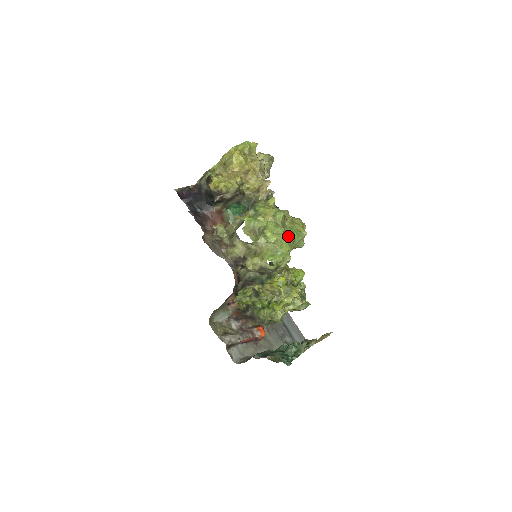
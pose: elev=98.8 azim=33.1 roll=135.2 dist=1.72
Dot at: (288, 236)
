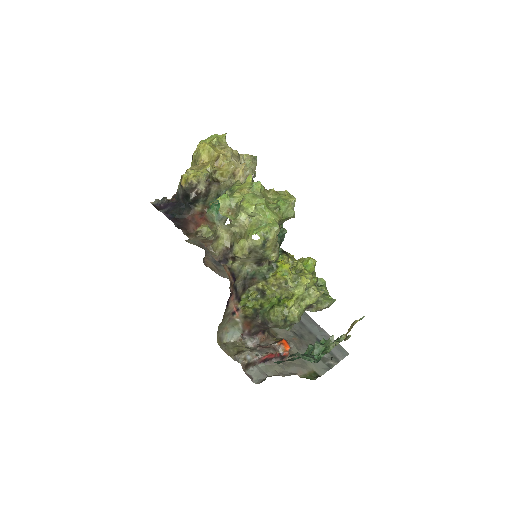
Dot at: (272, 206)
